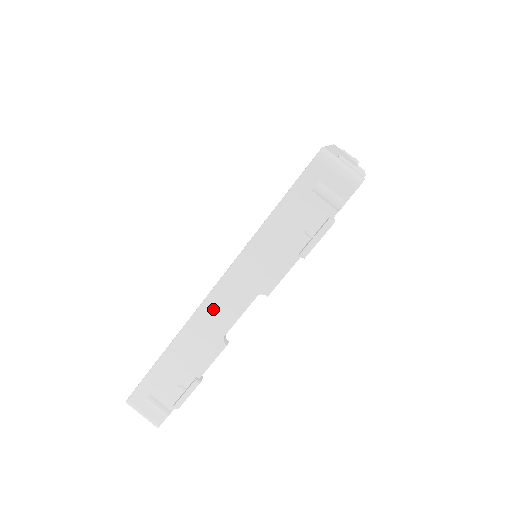
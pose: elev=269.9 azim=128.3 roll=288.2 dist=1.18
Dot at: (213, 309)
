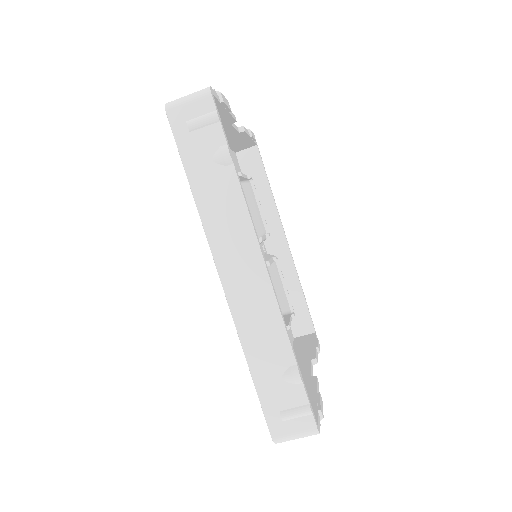
Dot at: occluded
